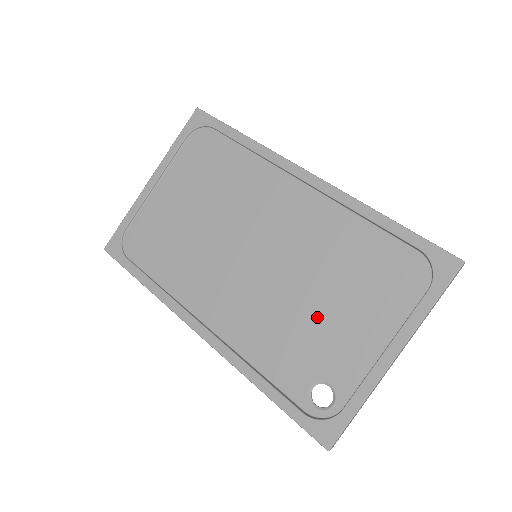
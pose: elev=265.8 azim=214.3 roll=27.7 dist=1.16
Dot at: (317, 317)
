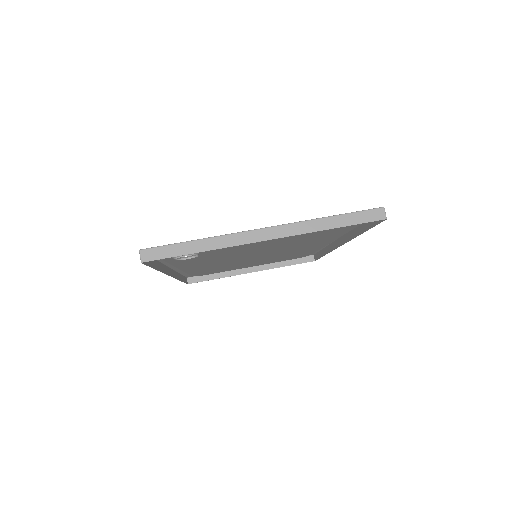
Dot at: (247, 249)
